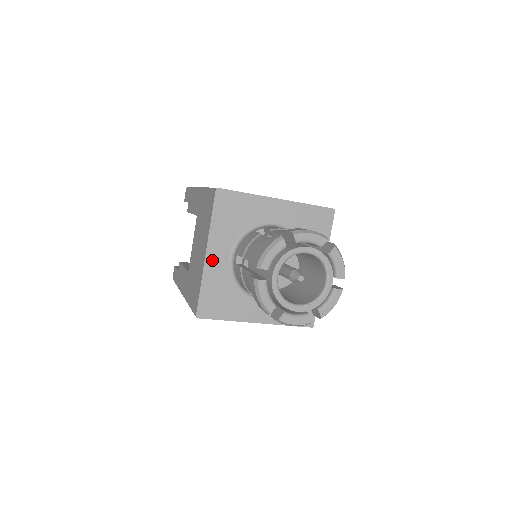
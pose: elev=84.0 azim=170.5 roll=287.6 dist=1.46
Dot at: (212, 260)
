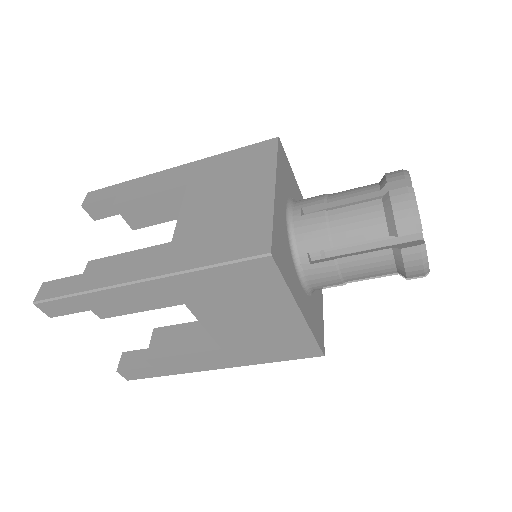
Dot at: (278, 199)
